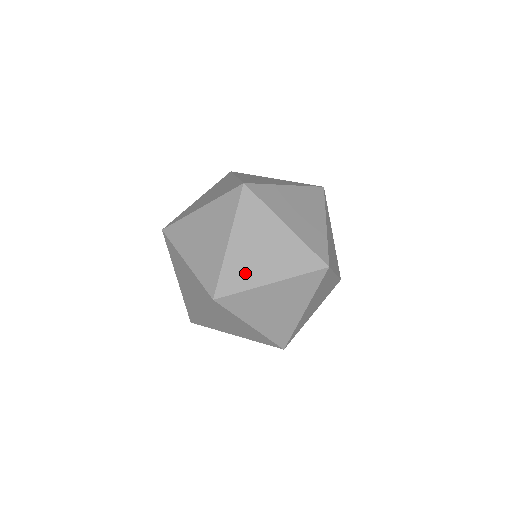
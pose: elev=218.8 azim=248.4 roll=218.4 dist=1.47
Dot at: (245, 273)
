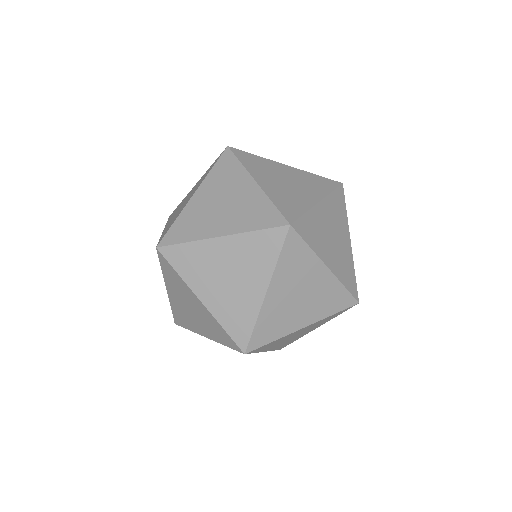
Dot at: (197, 225)
